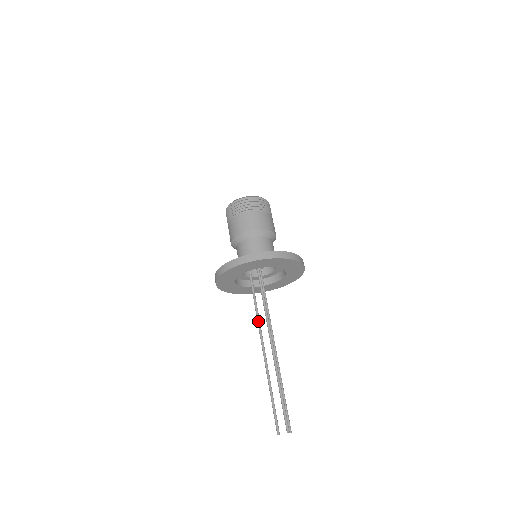
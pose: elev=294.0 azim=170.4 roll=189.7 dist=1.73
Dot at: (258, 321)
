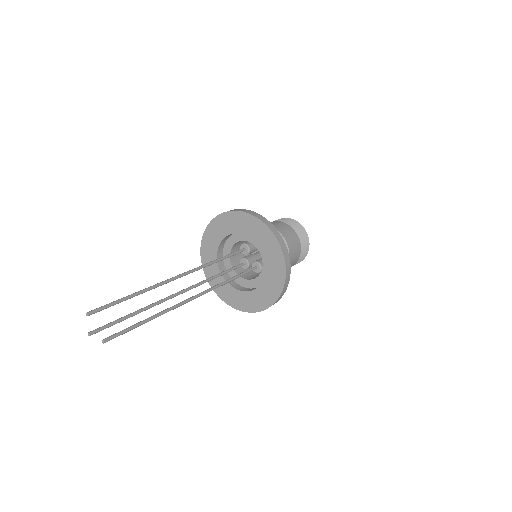
Dot at: (199, 282)
